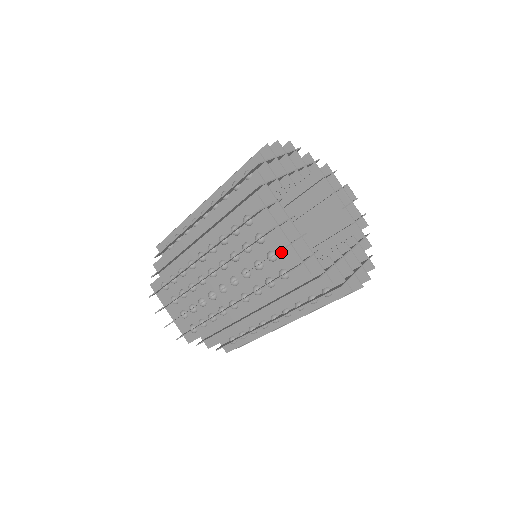
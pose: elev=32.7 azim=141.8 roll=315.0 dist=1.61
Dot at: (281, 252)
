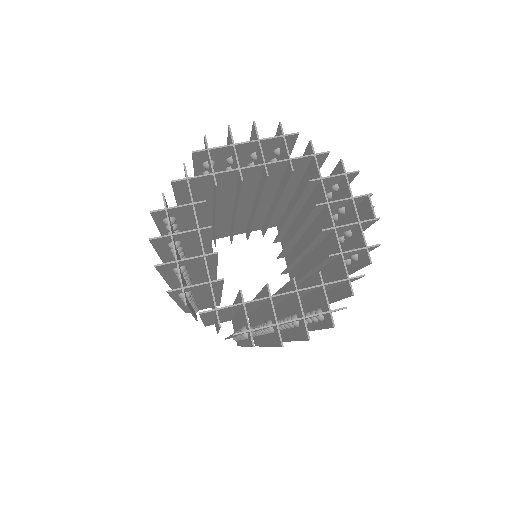
Dot at: occluded
